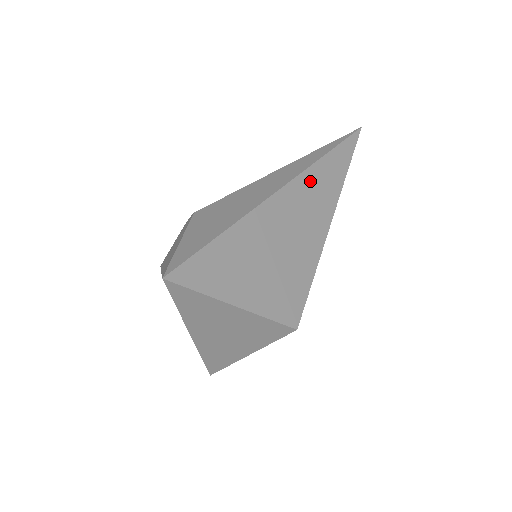
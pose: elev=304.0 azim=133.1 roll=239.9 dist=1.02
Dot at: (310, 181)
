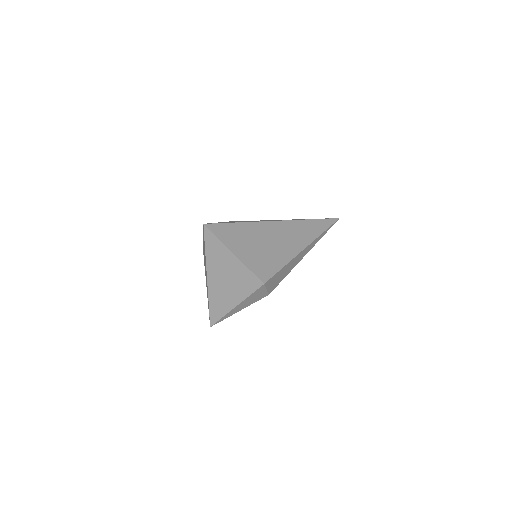
Dot at: (296, 226)
